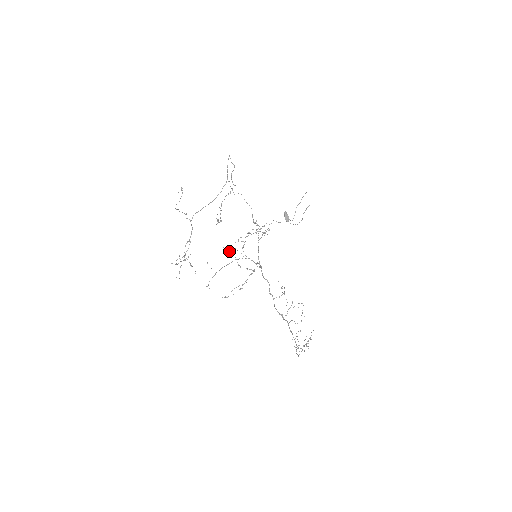
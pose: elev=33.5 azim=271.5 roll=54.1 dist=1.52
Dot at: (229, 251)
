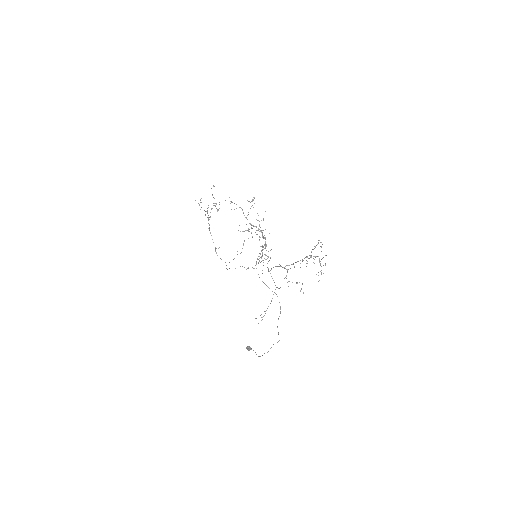
Dot at: occluded
